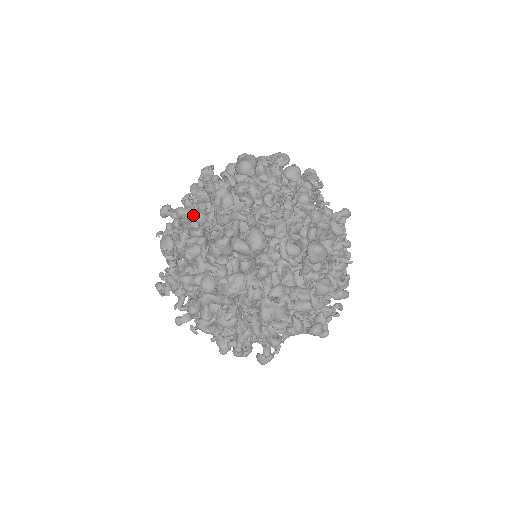
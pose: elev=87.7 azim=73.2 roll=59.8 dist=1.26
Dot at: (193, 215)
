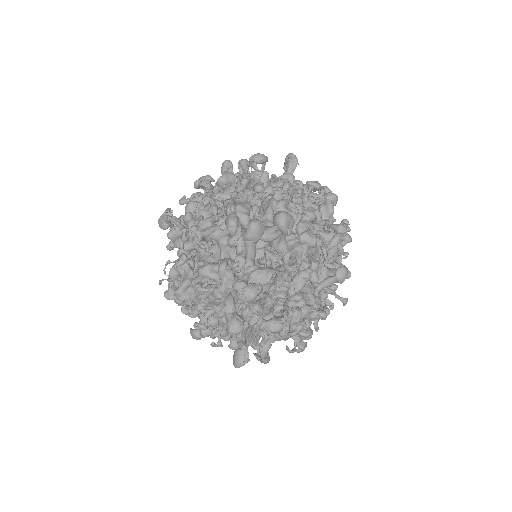
Dot at: occluded
